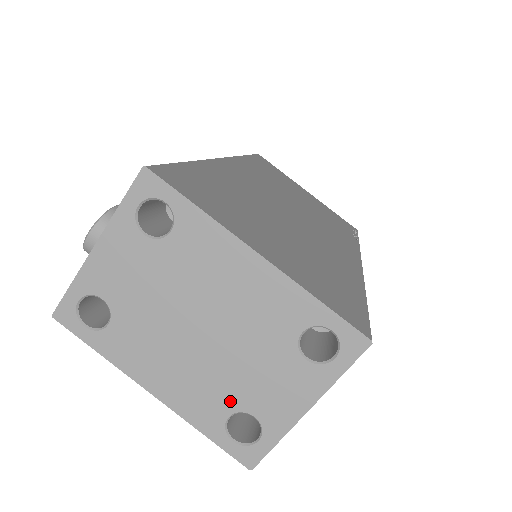
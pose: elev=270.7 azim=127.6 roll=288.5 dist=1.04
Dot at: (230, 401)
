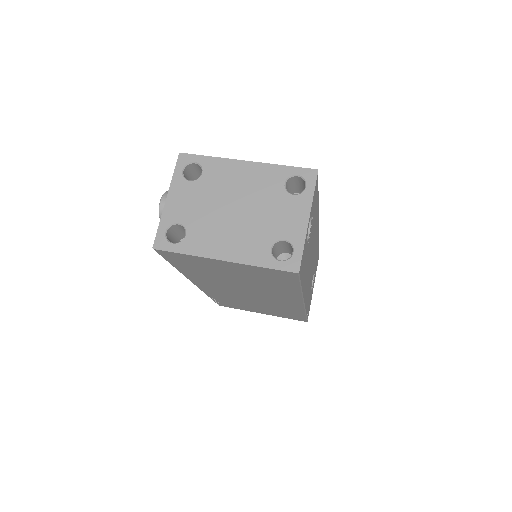
Dot at: (267, 239)
